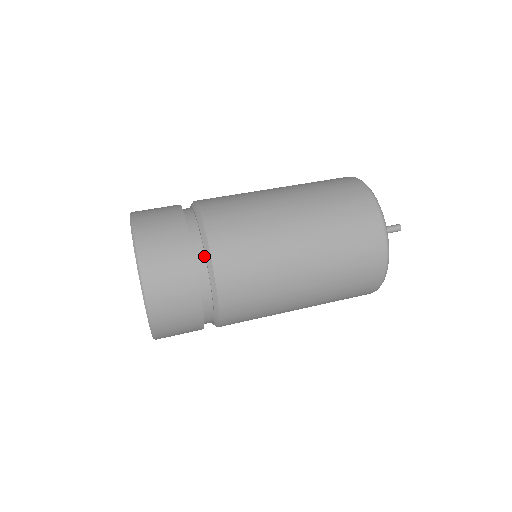
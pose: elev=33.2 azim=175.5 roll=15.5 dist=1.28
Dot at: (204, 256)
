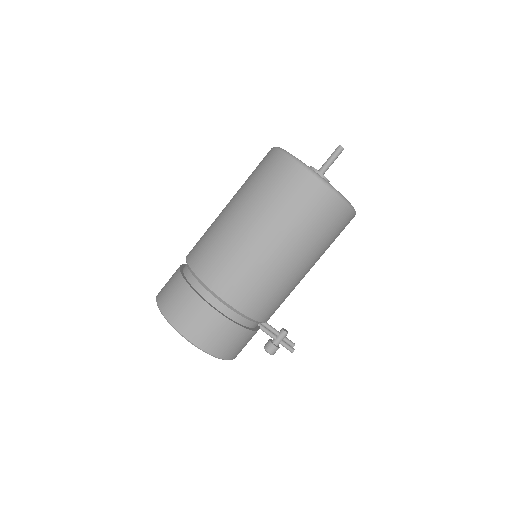
Dot at: (189, 270)
